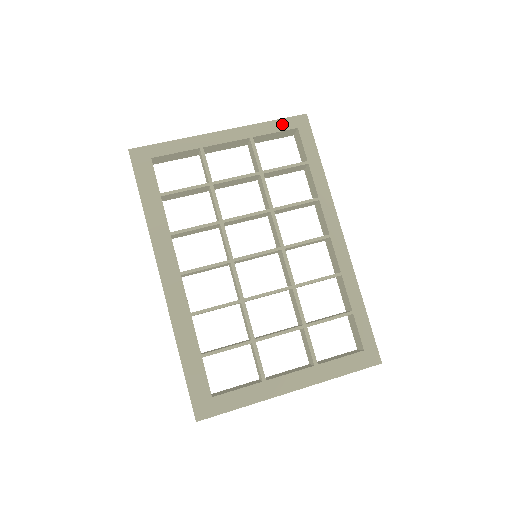
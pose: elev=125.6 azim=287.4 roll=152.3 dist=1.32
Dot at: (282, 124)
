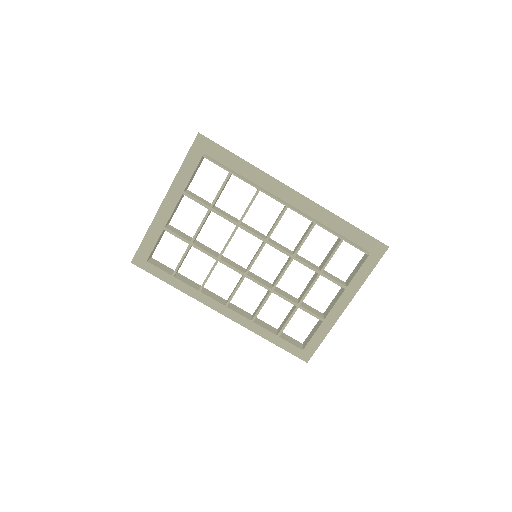
Dot at: (191, 157)
